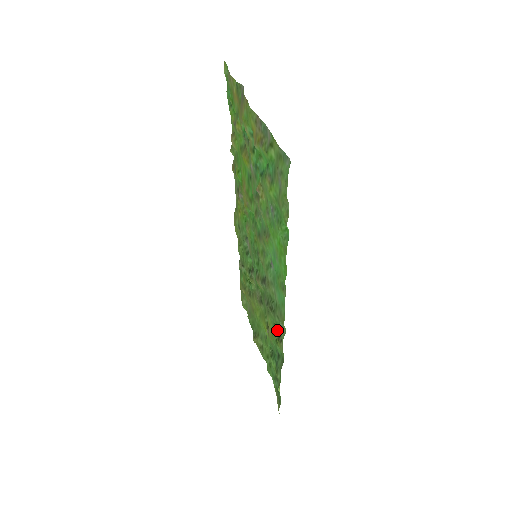
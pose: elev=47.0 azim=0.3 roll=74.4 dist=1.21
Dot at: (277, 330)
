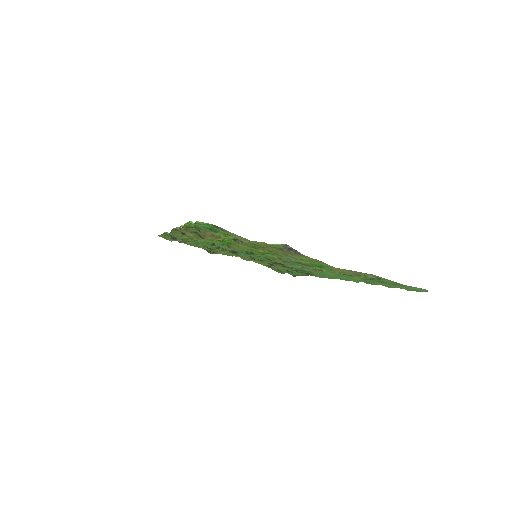
Dot at: (303, 272)
